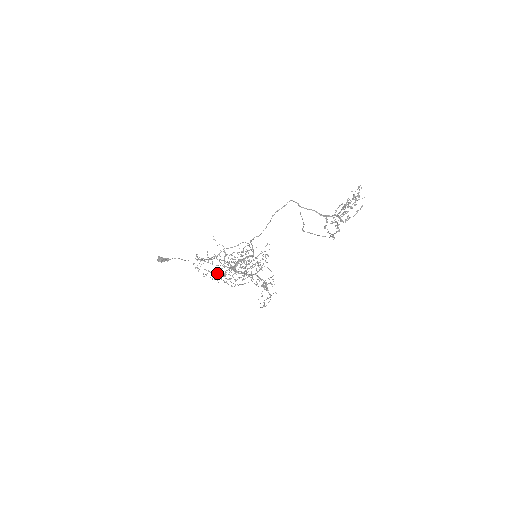
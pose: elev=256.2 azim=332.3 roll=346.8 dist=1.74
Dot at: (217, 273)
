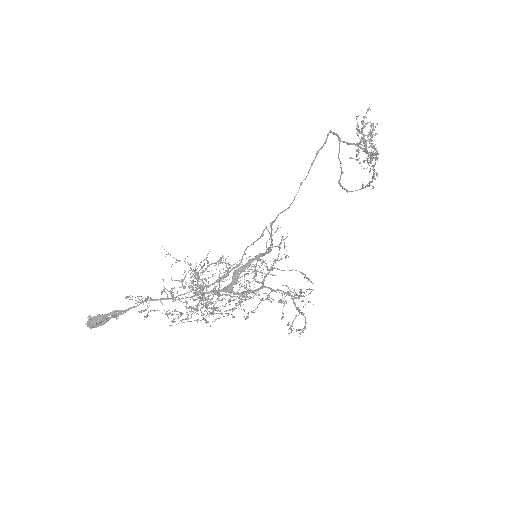
Dot at: (192, 311)
